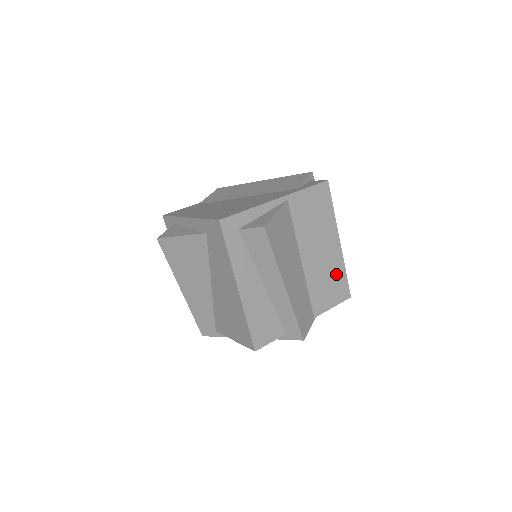
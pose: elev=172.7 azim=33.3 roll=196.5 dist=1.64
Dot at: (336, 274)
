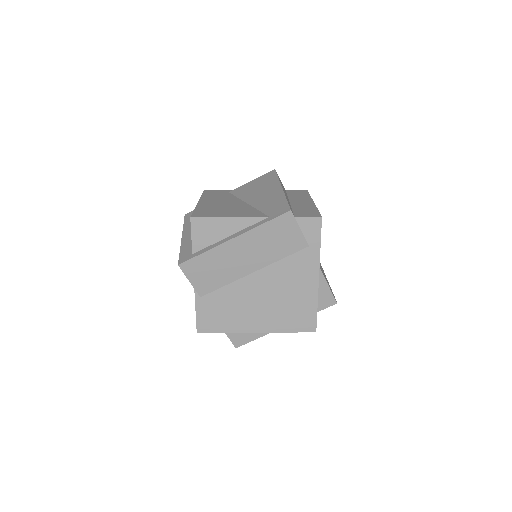
Dot at: occluded
